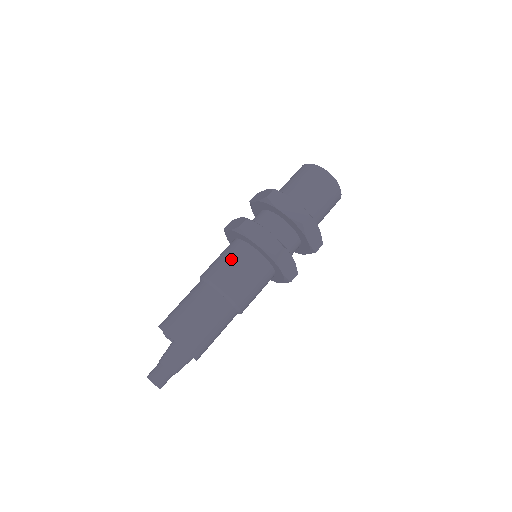
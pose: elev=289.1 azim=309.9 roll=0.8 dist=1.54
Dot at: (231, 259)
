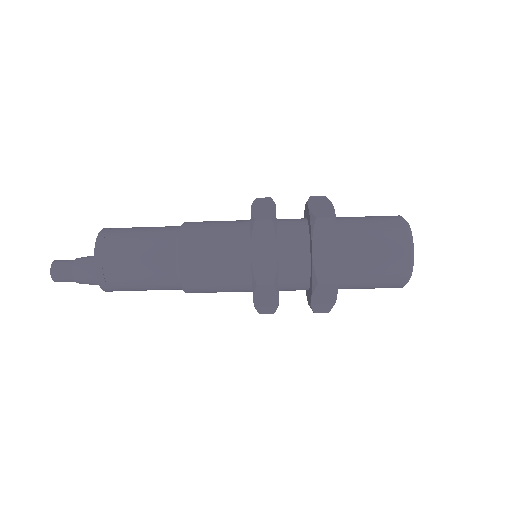
Dot at: (219, 240)
